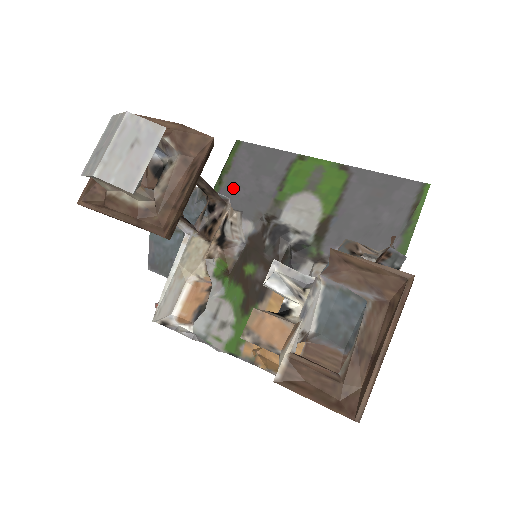
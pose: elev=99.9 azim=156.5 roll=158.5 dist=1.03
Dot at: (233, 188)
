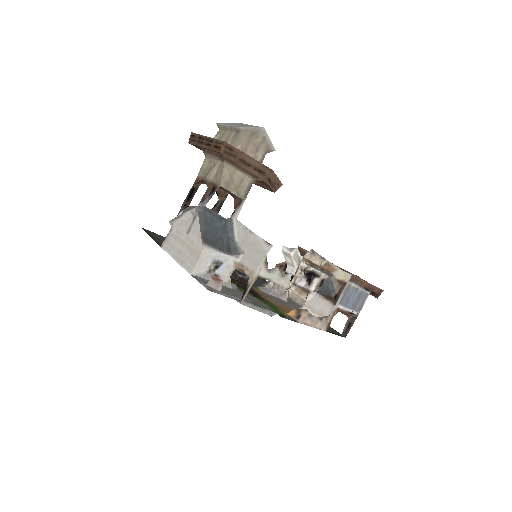
Dot at: occluded
